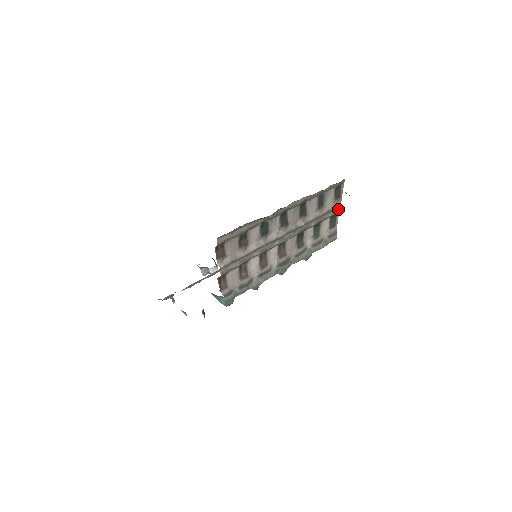
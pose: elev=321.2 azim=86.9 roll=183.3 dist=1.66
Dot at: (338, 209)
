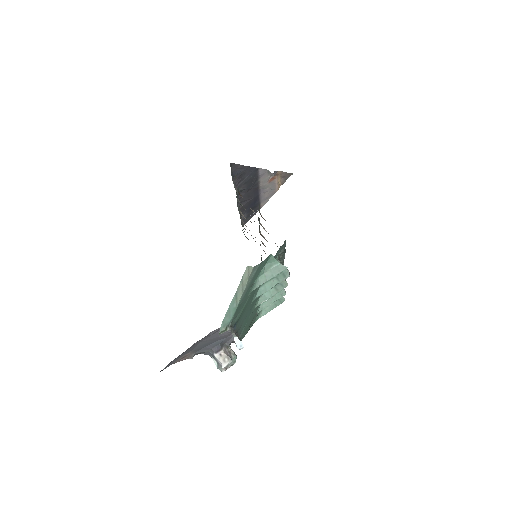
Dot at: occluded
